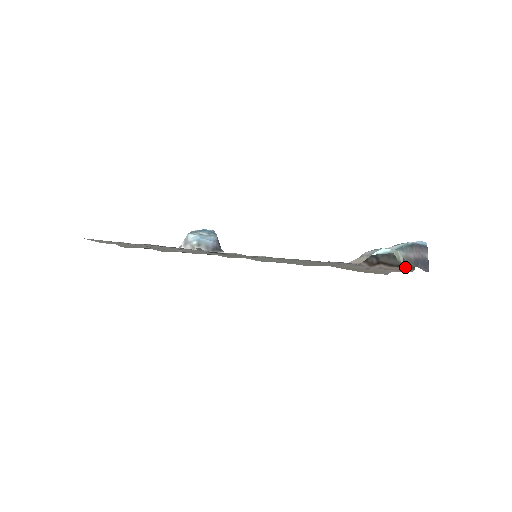
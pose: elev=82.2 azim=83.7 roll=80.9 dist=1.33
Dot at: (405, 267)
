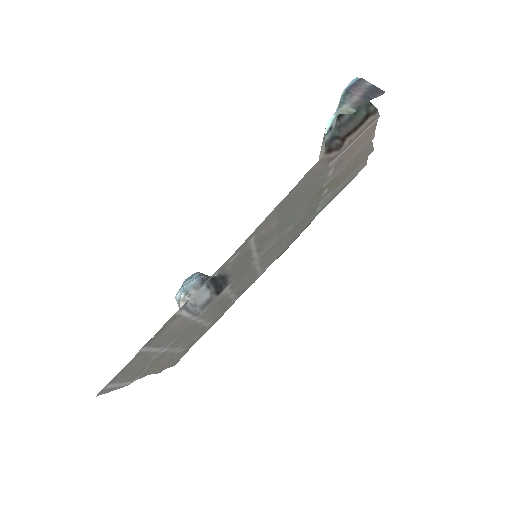
Dot at: (368, 118)
